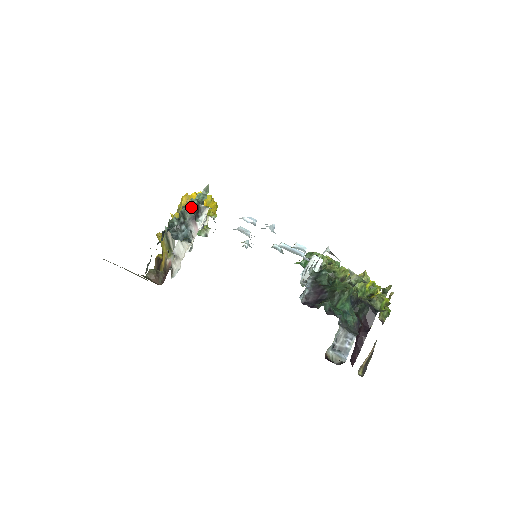
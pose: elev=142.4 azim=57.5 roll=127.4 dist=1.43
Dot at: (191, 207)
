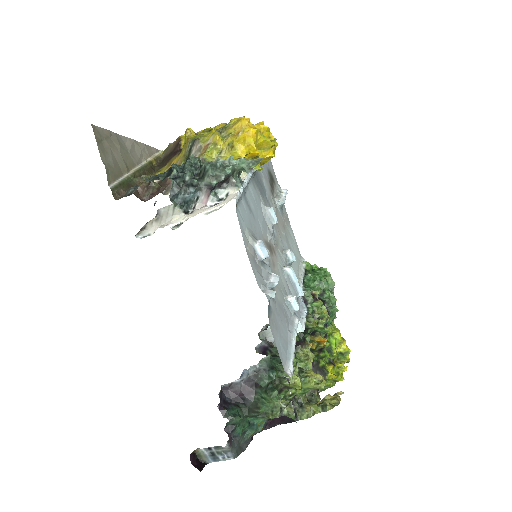
Dot at: (218, 174)
